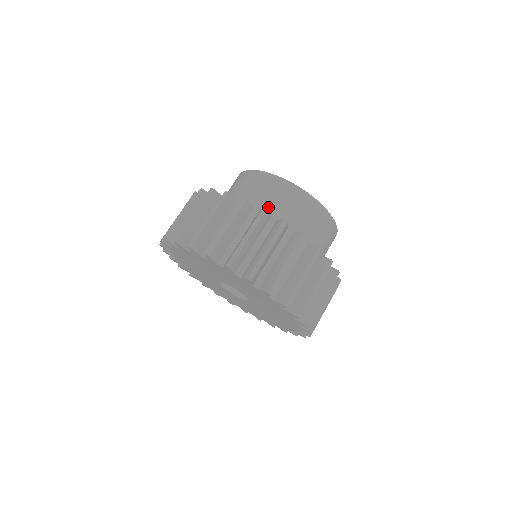
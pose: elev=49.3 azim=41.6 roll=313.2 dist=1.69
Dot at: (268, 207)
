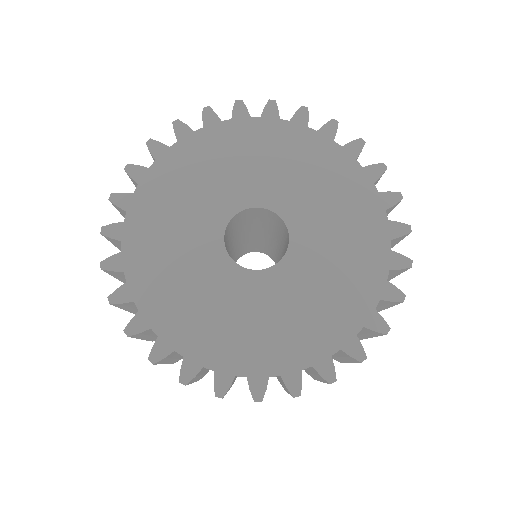
Dot at: occluded
